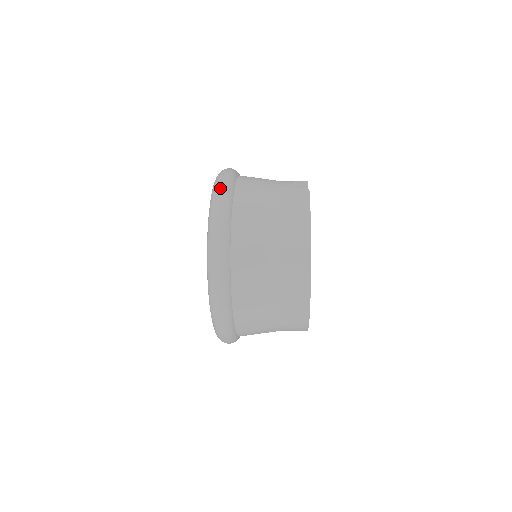
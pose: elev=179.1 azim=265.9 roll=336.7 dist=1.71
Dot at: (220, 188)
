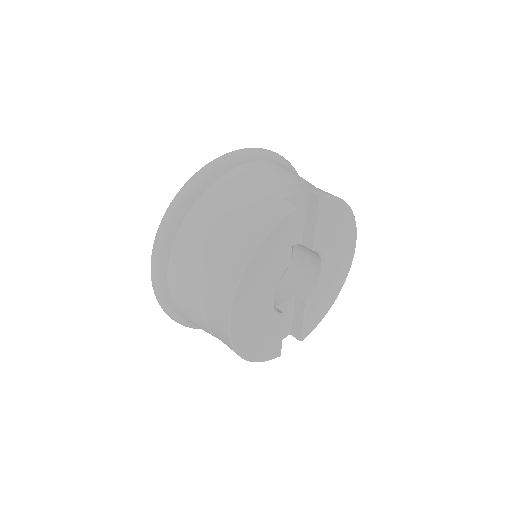
Dot at: (203, 169)
